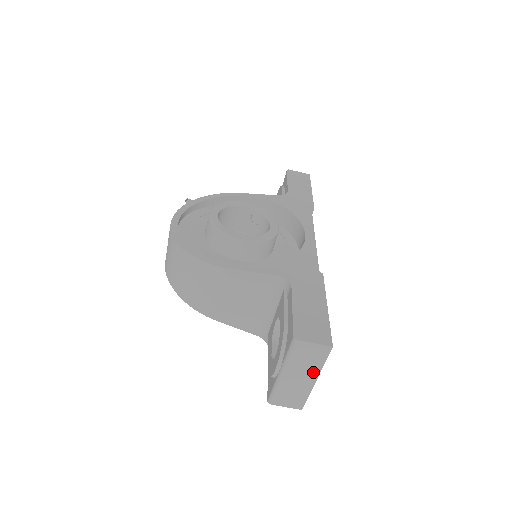
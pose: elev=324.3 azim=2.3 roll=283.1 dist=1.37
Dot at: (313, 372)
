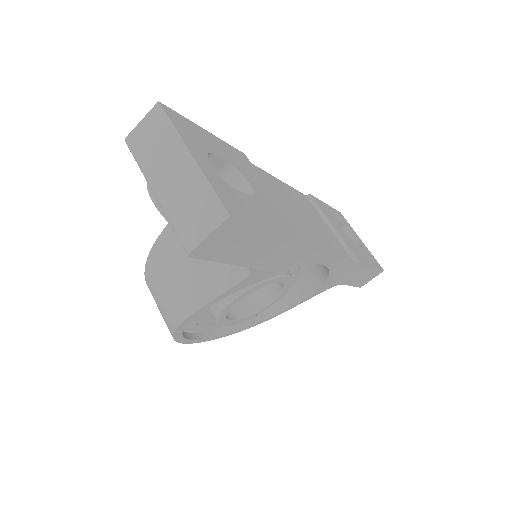
Dot at: (177, 150)
